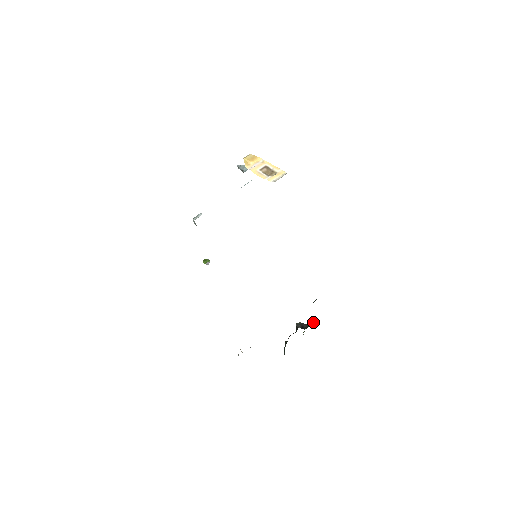
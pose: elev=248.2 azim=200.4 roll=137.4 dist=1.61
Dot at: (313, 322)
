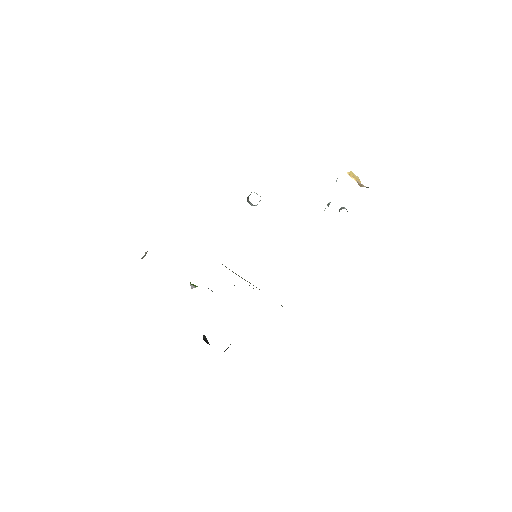
Dot at: occluded
